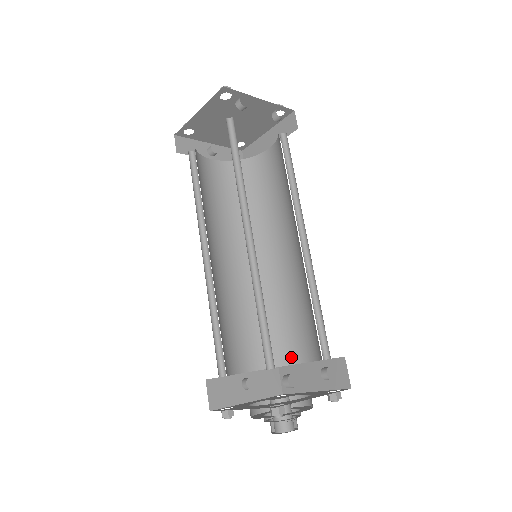
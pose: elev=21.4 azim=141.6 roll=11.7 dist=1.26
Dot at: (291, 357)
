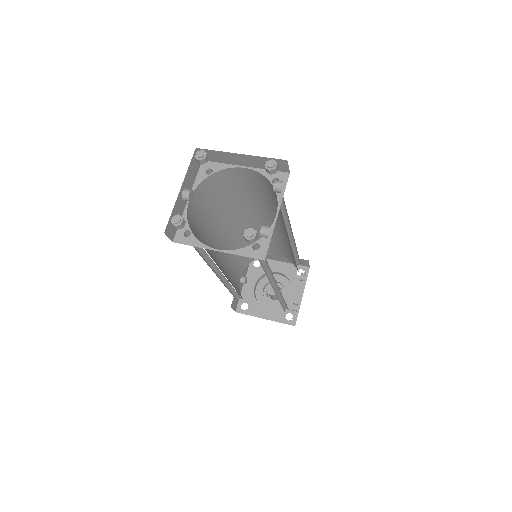
Dot at: occluded
